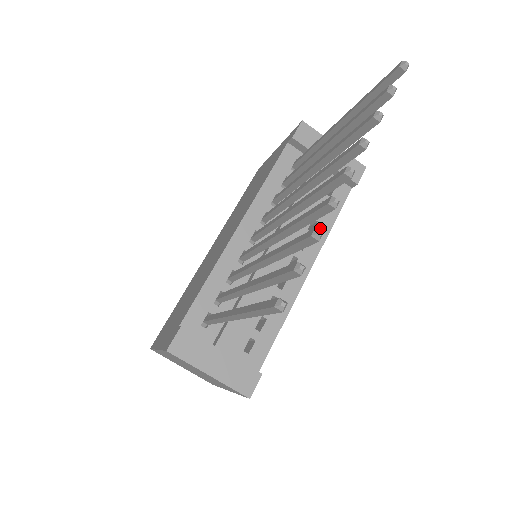
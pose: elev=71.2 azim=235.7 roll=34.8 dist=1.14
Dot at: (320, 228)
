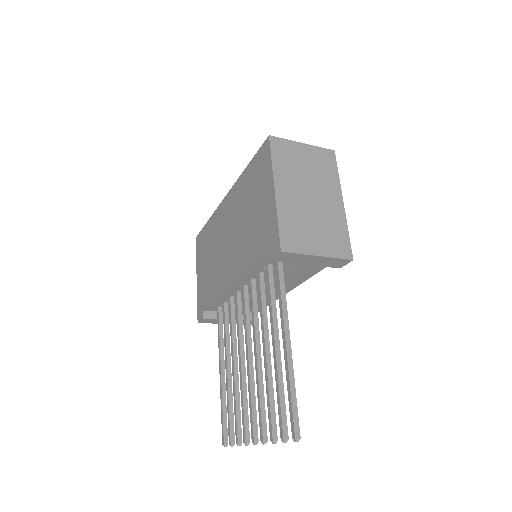
Dot at: (302, 277)
